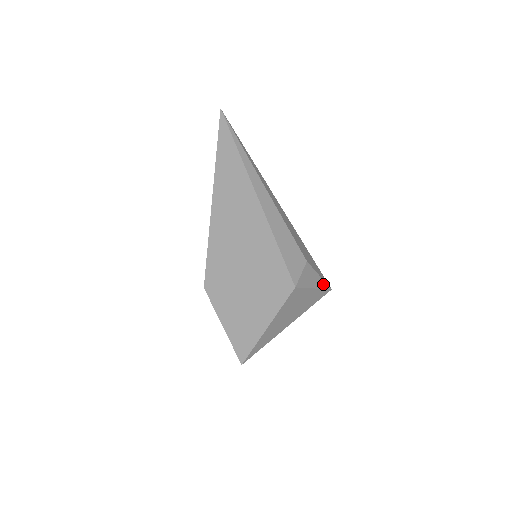
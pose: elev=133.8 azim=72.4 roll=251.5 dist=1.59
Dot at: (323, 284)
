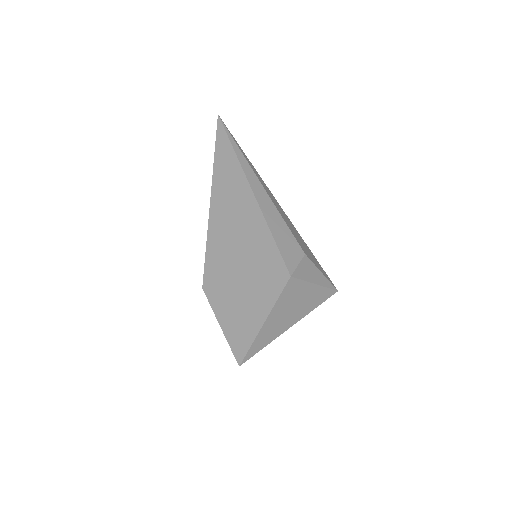
Dot at: (327, 283)
